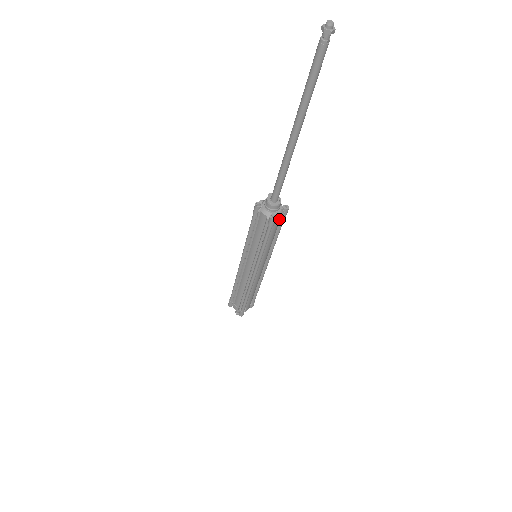
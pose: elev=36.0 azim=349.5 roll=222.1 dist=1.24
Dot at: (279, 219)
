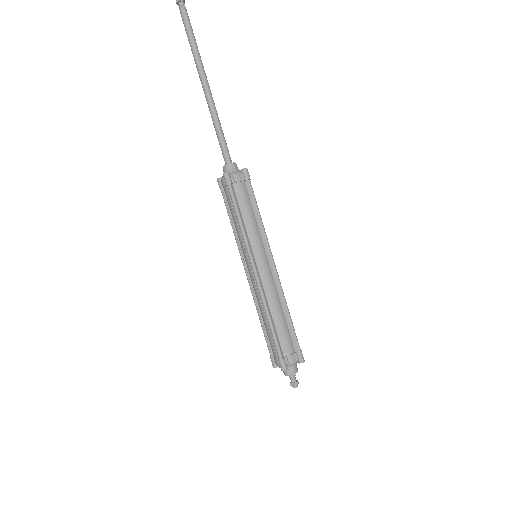
Dot at: (239, 180)
